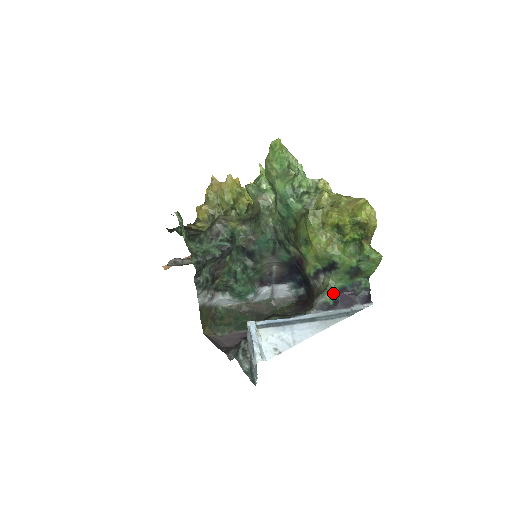
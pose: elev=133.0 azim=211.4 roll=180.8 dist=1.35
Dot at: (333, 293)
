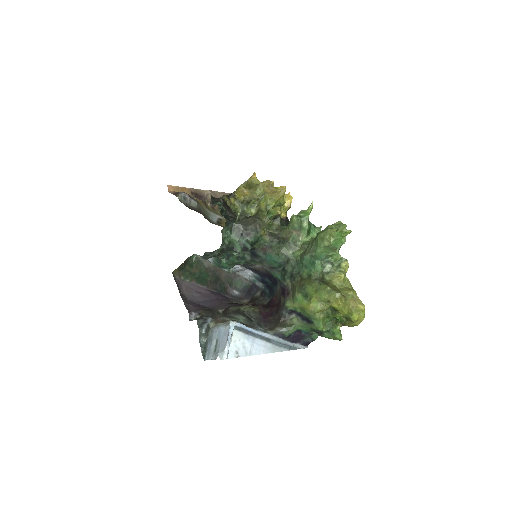
Dot at: occluded
